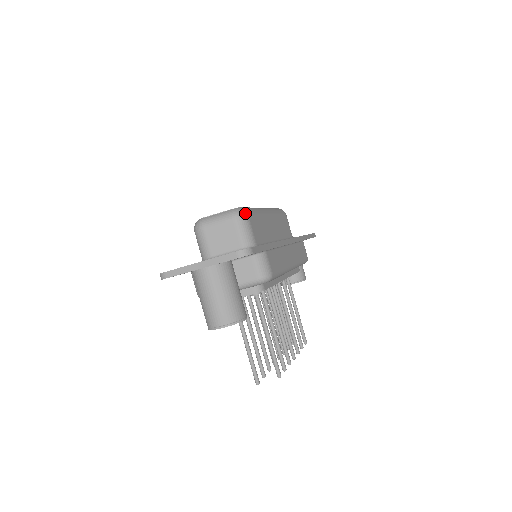
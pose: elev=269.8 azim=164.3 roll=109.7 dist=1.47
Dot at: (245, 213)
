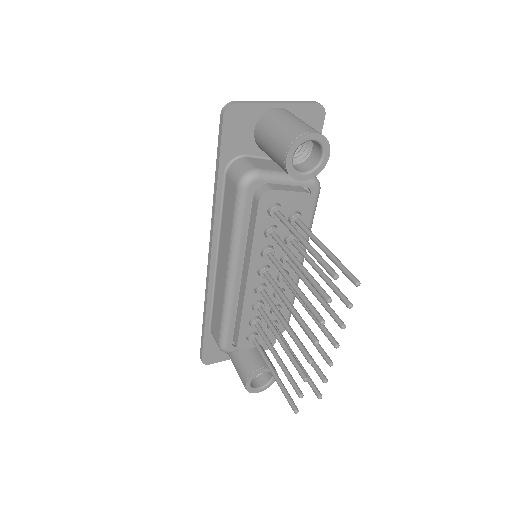
Dot at: occluded
